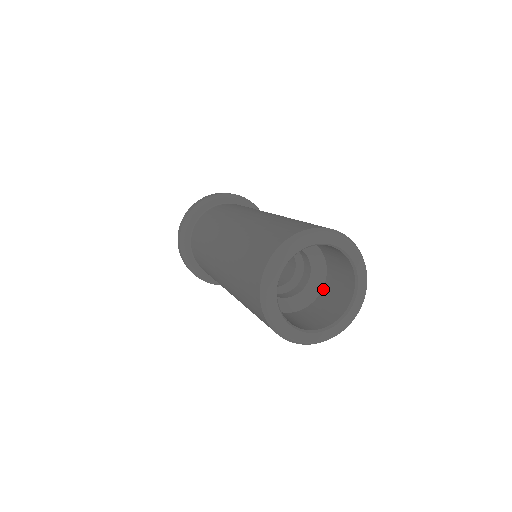
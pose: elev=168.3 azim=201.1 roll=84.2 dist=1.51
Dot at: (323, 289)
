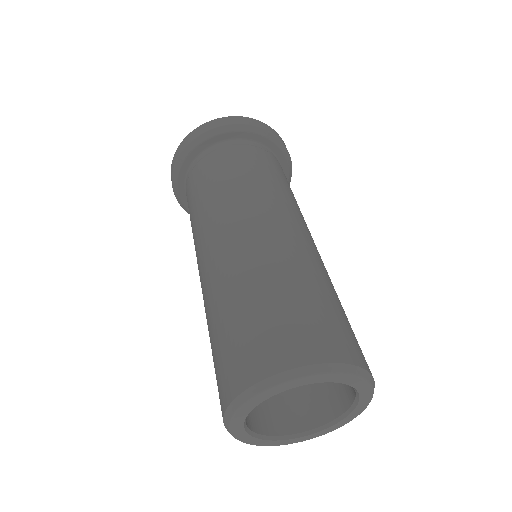
Dot at: occluded
